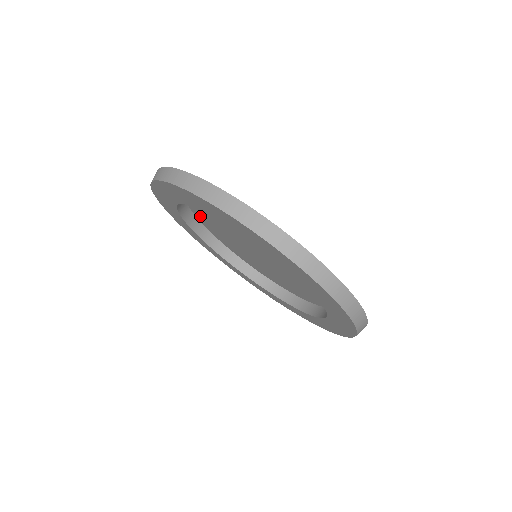
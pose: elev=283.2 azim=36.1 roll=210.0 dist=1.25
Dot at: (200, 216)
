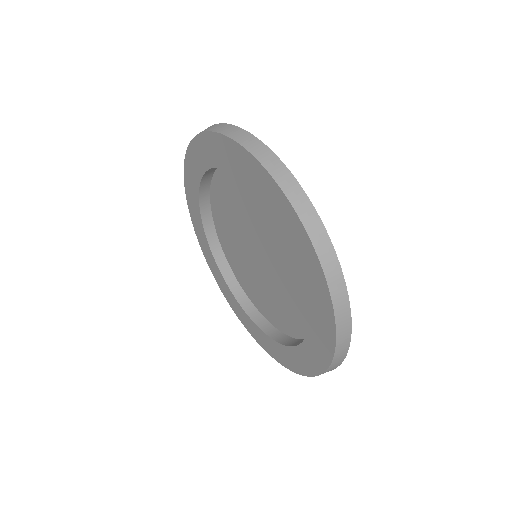
Dot at: (220, 231)
